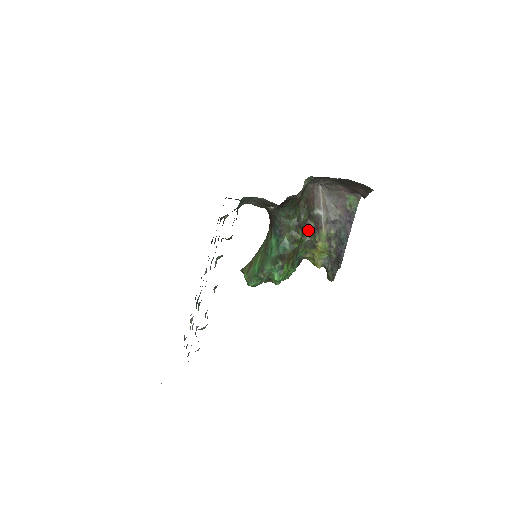
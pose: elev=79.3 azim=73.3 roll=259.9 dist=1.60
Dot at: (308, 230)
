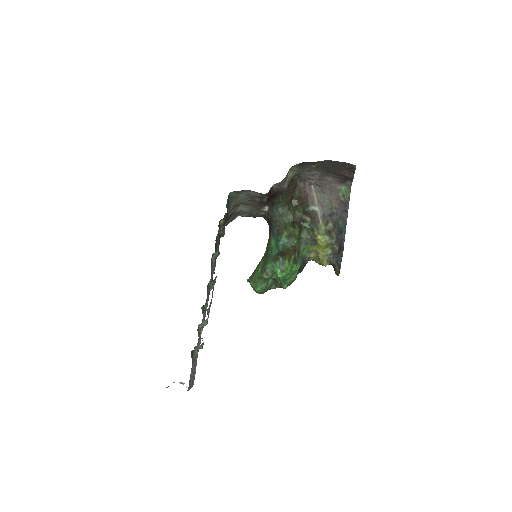
Dot at: (305, 225)
